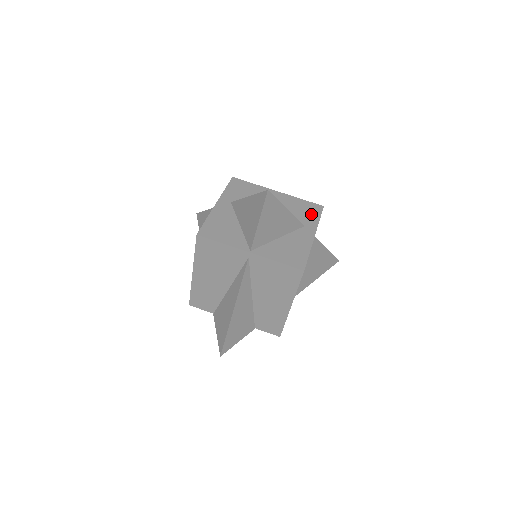
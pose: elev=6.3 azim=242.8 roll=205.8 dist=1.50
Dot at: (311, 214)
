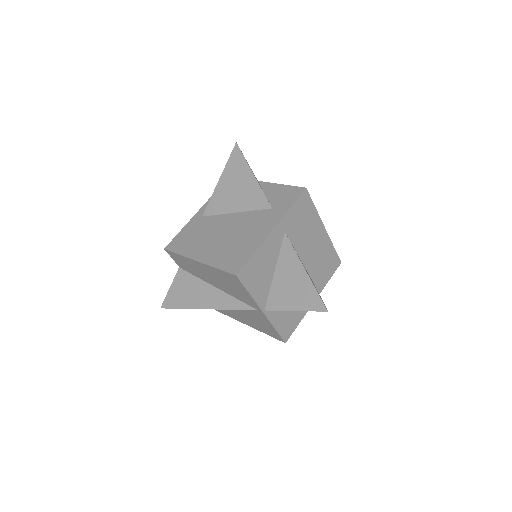
Dot at: (328, 271)
